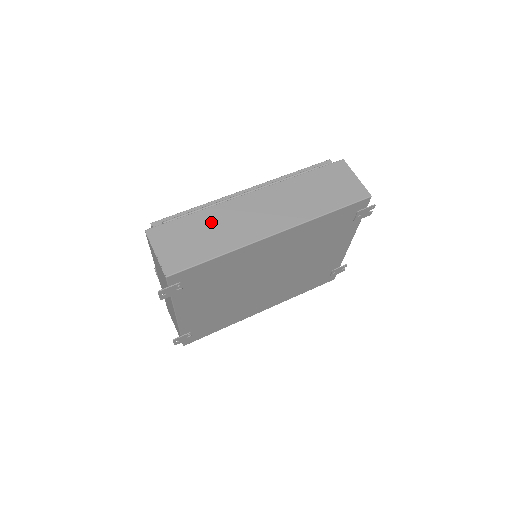
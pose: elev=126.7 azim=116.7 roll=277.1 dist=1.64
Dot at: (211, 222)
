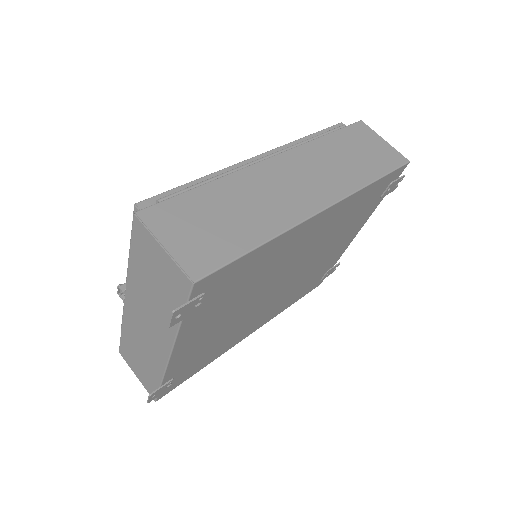
Dot at: (233, 197)
